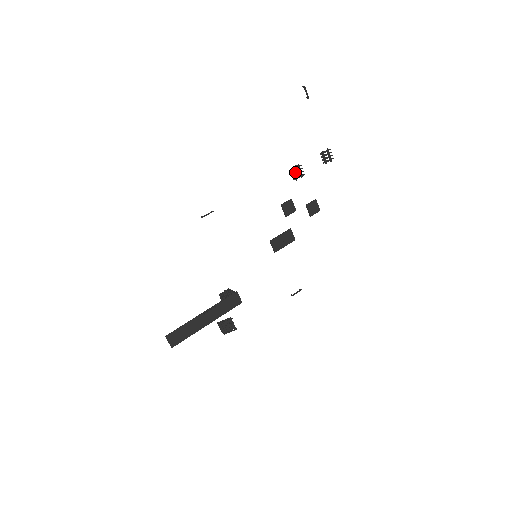
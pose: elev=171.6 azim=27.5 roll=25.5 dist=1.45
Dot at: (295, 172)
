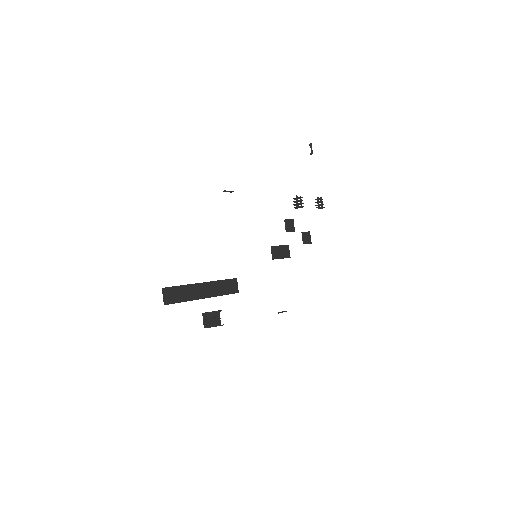
Dot at: (298, 200)
